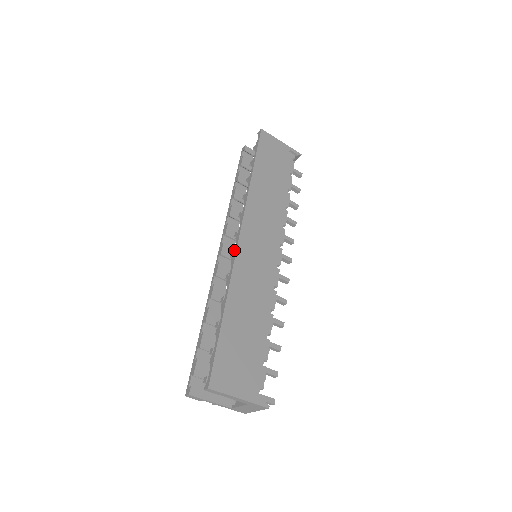
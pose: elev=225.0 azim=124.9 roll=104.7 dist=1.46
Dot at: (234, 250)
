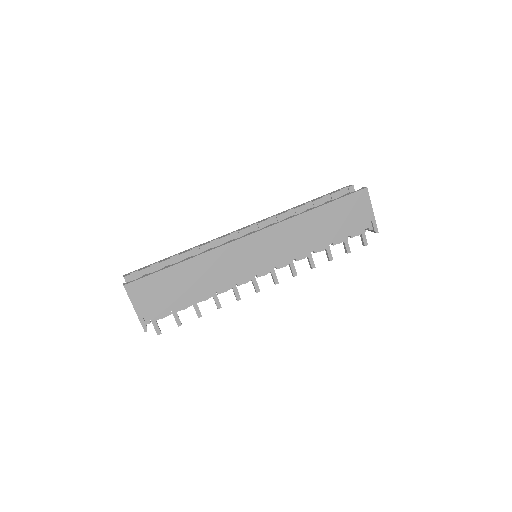
Dot at: (237, 238)
